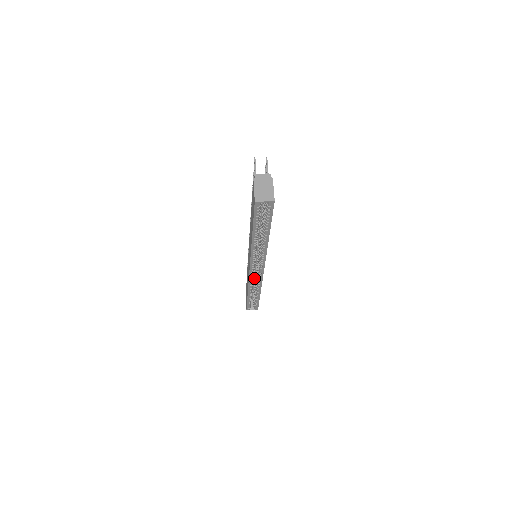
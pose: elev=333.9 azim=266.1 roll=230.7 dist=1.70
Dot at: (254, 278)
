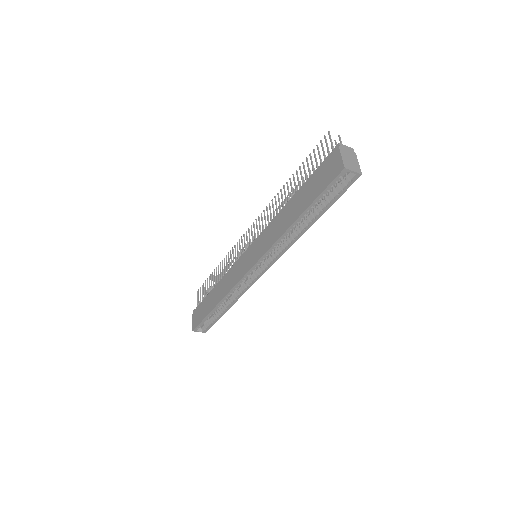
Dot at: occluded
